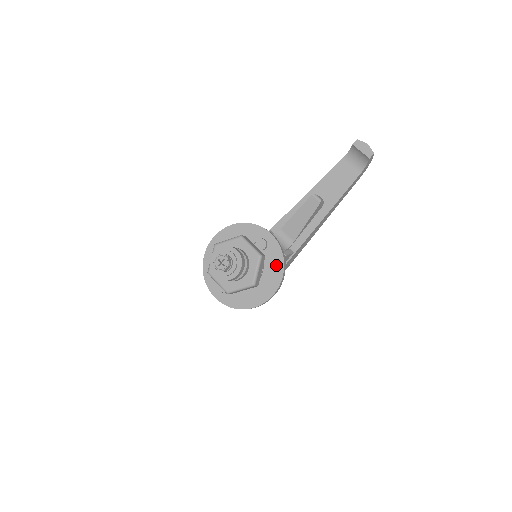
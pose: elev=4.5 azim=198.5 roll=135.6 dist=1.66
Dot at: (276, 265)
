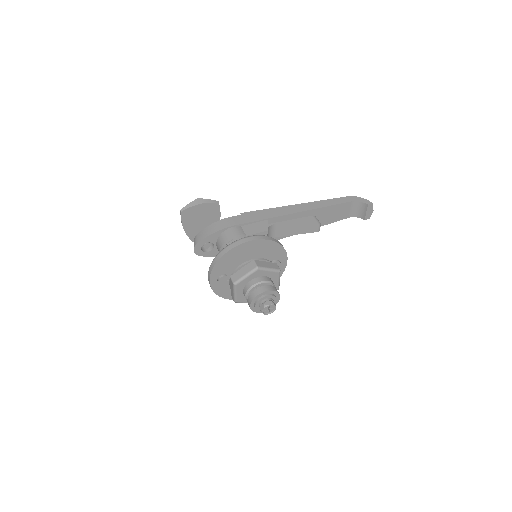
Dot at: occluded
